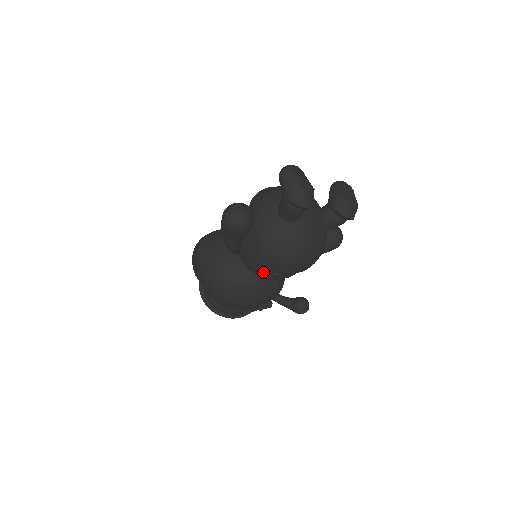
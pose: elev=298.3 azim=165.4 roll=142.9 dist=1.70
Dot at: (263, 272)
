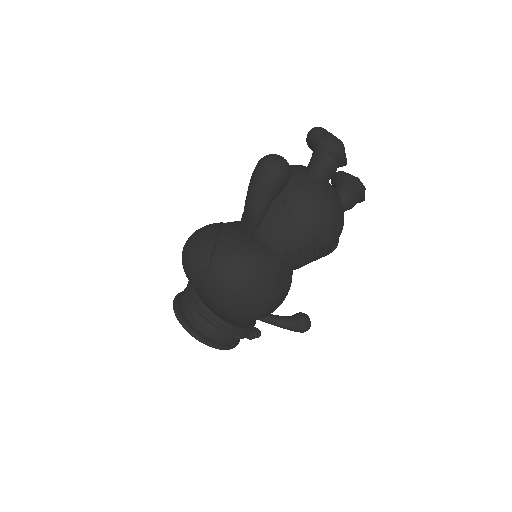
Dot at: (290, 247)
